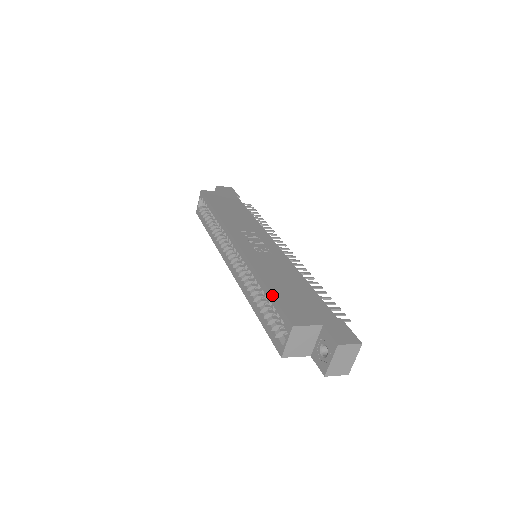
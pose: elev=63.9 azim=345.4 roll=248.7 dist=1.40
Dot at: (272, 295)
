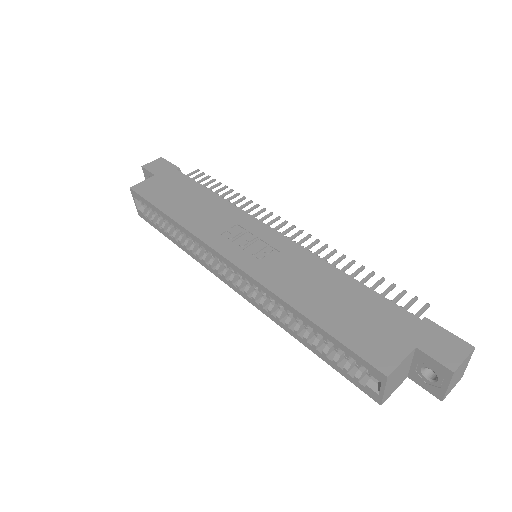
Dot at: (329, 335)
